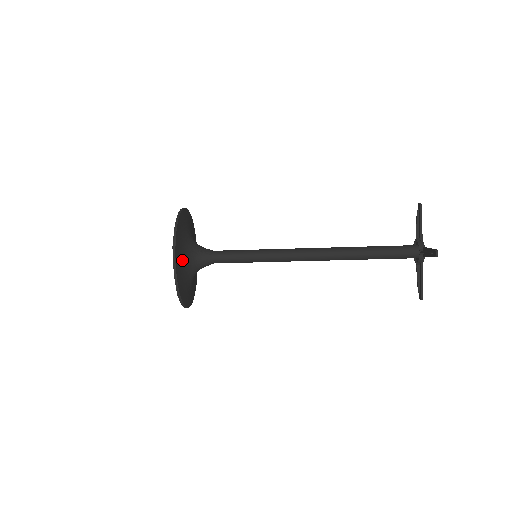
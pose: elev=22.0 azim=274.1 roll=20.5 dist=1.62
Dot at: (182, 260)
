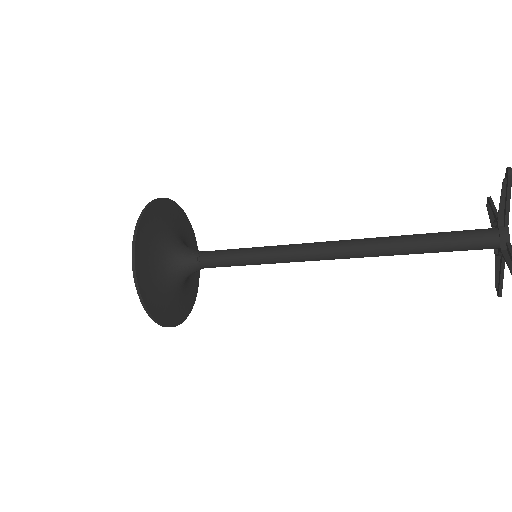
Dot at: (158, 289)
